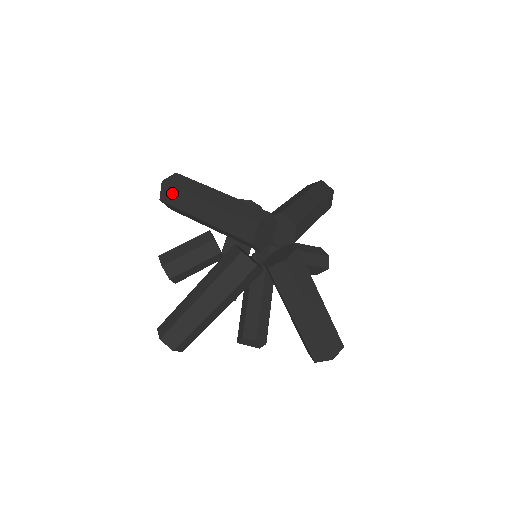
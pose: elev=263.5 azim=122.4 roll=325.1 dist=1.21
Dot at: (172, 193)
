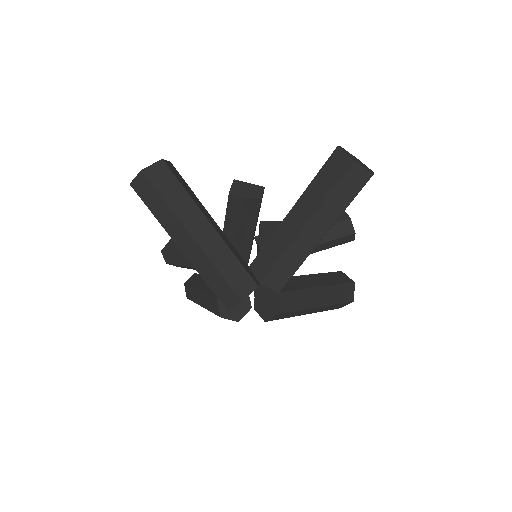
Dot at: occluded
